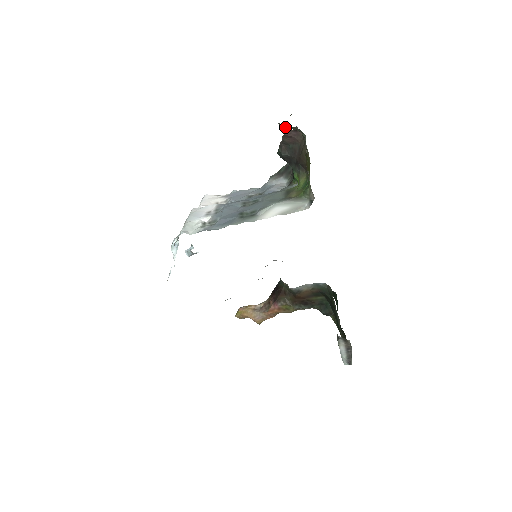
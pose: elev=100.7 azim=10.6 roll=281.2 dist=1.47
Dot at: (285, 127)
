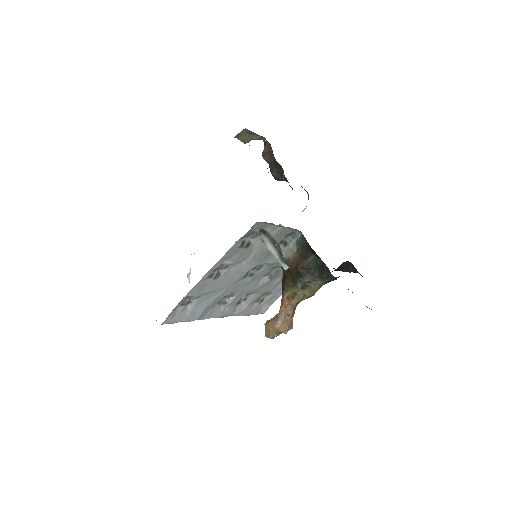
Dot at: (243, 139)
